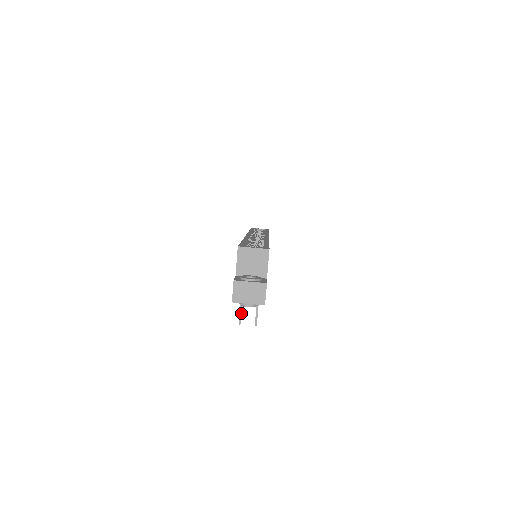
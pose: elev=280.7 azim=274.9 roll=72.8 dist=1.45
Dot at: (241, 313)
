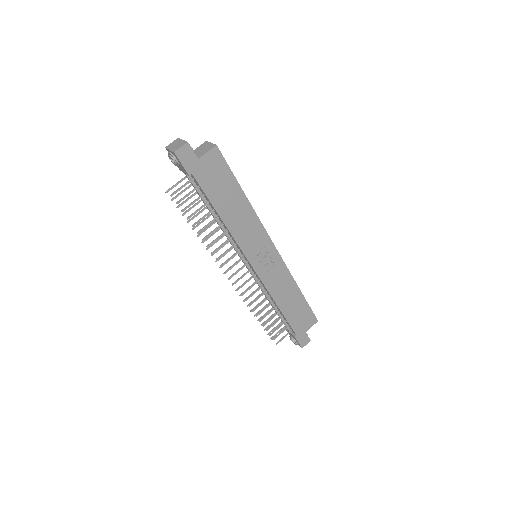
Dot at: (173, 186)
